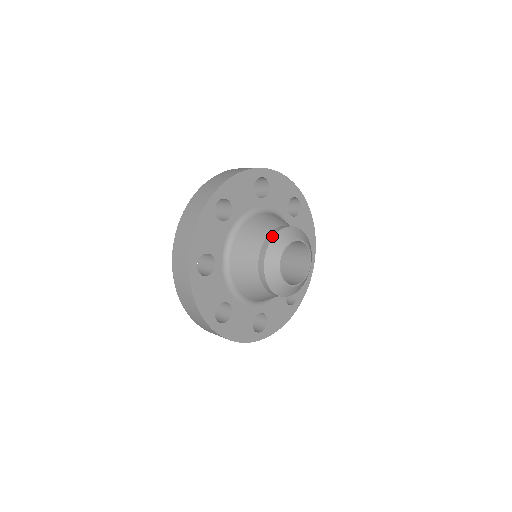
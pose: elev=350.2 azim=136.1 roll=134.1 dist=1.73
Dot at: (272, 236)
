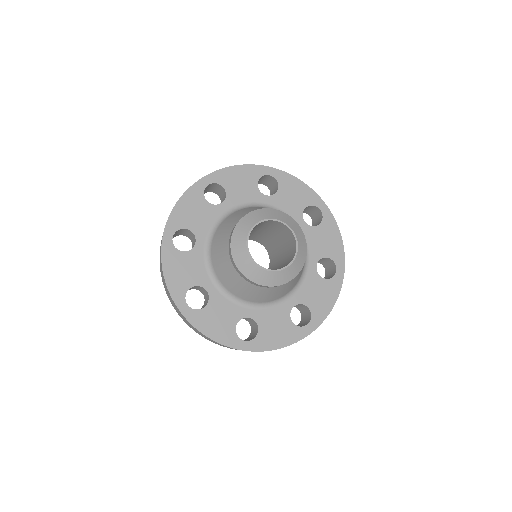
Dot at: (277, 210)
